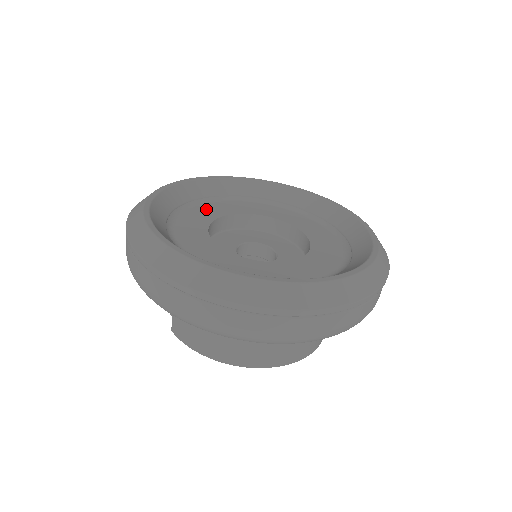
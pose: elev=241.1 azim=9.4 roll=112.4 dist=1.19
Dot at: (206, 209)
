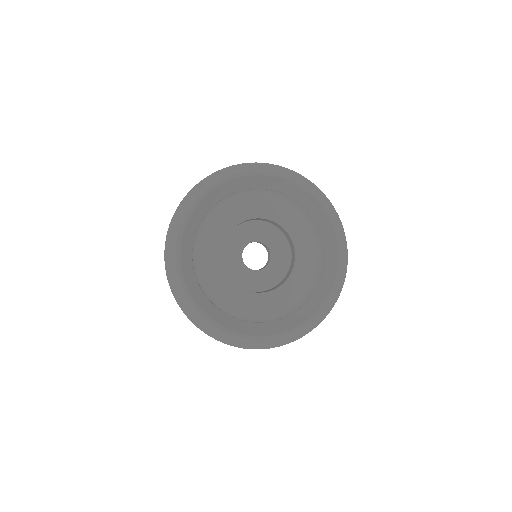
Dot at: (253, 203)
